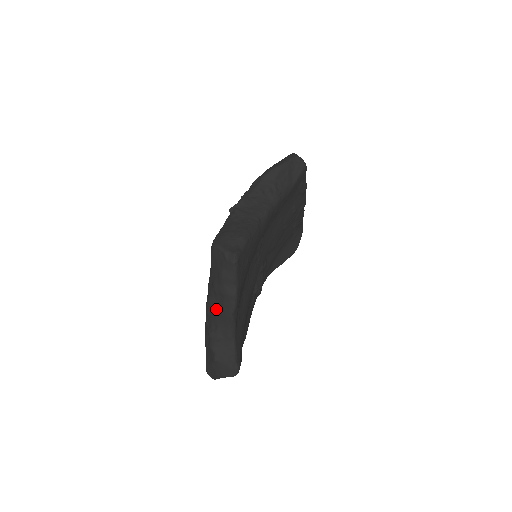
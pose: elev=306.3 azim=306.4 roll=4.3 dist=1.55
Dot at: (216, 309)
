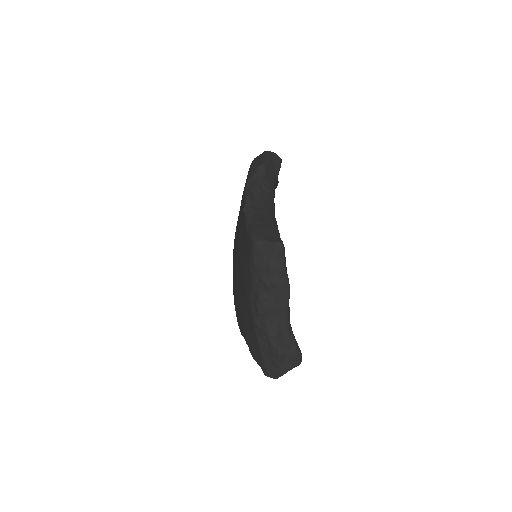
Dot at: (270, 304)
